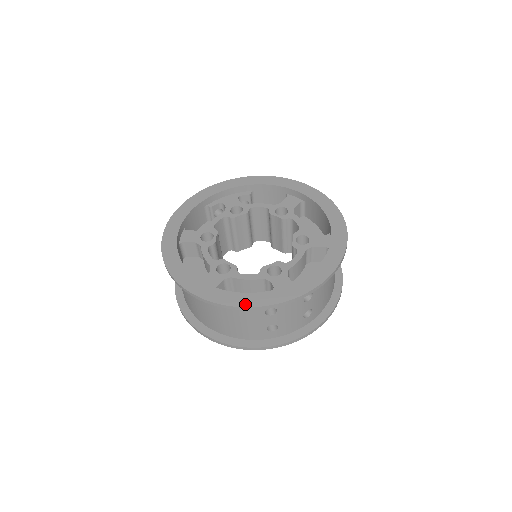
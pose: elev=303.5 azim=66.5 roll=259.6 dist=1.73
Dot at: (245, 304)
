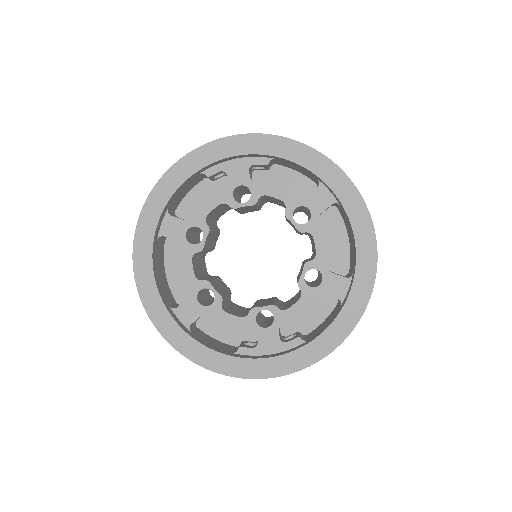
Dot at: (218, 369)
